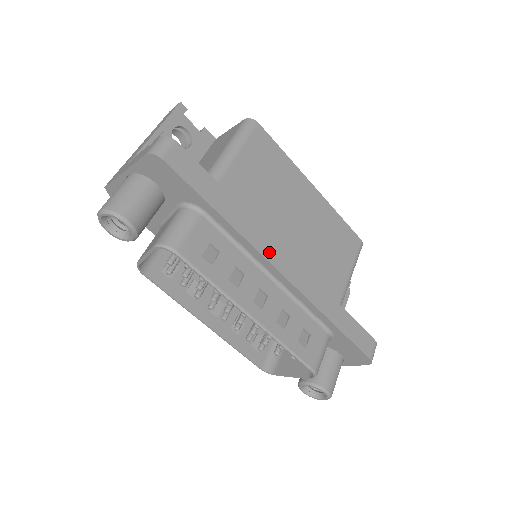
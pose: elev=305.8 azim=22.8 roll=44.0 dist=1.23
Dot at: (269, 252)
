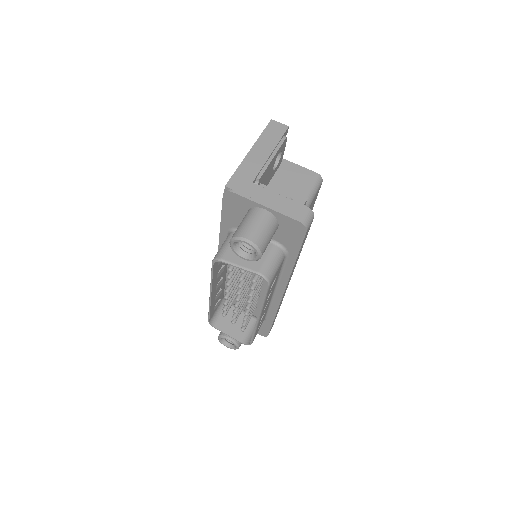
Dot at: occluded
